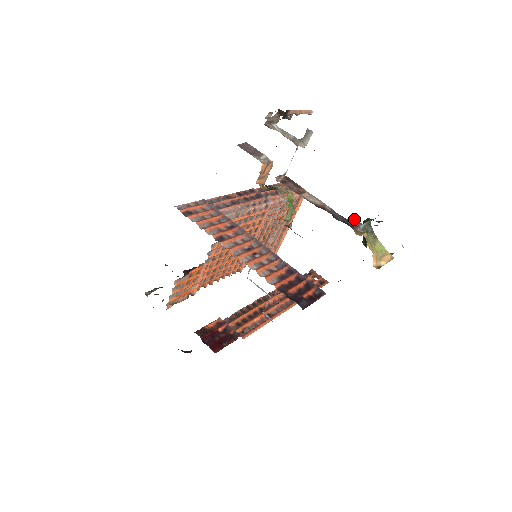
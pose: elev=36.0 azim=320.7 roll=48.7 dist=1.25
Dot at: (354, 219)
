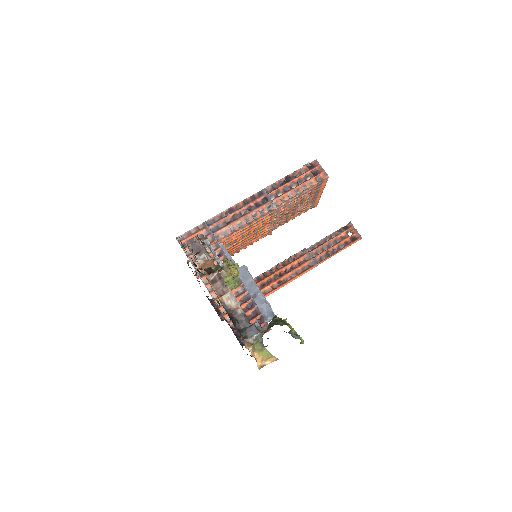
Dot at: (258, 323)
